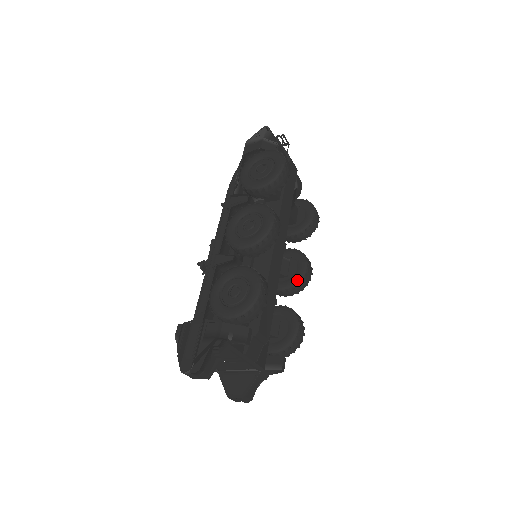
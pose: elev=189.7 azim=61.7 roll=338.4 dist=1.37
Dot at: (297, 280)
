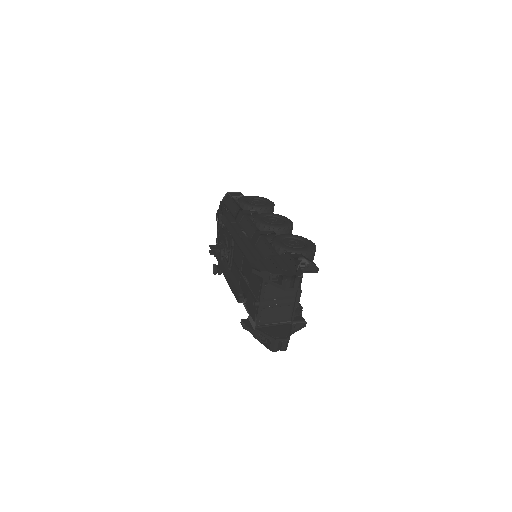
Dot at: occluded
